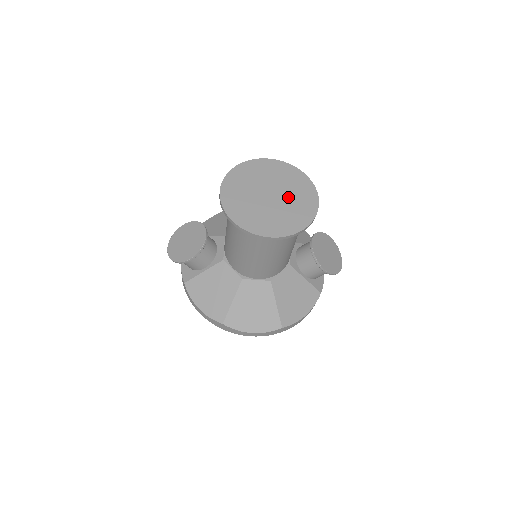
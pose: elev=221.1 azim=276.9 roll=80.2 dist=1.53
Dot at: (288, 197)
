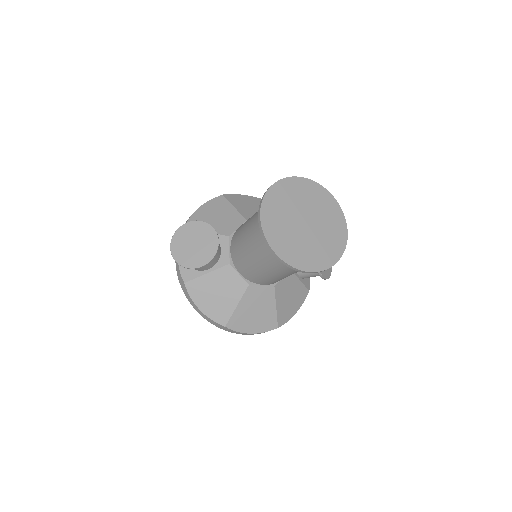
Dot at: (322, 225)
